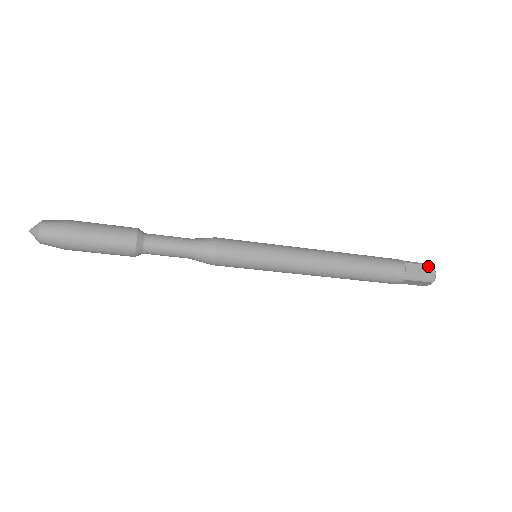
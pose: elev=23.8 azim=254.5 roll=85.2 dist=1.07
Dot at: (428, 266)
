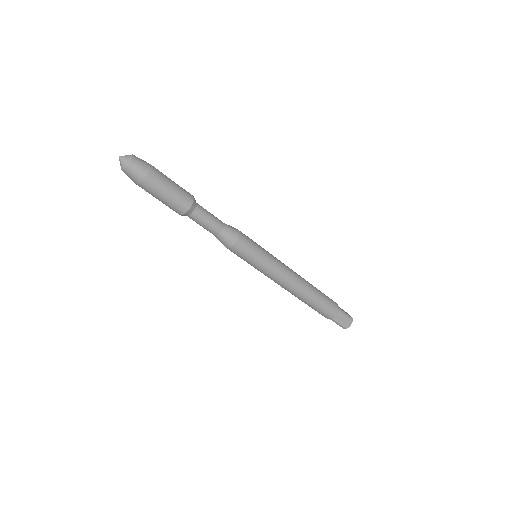
Dot at: (346, 312)
